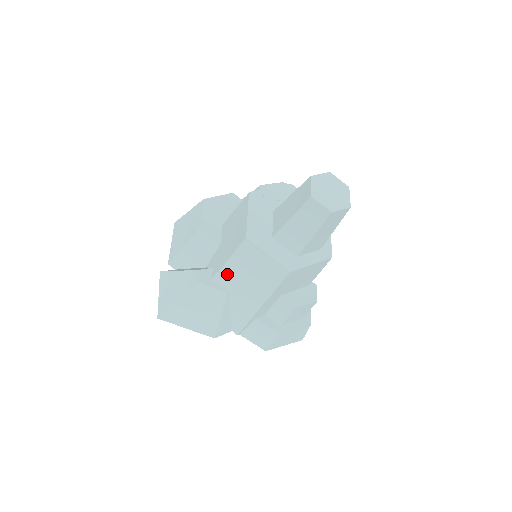
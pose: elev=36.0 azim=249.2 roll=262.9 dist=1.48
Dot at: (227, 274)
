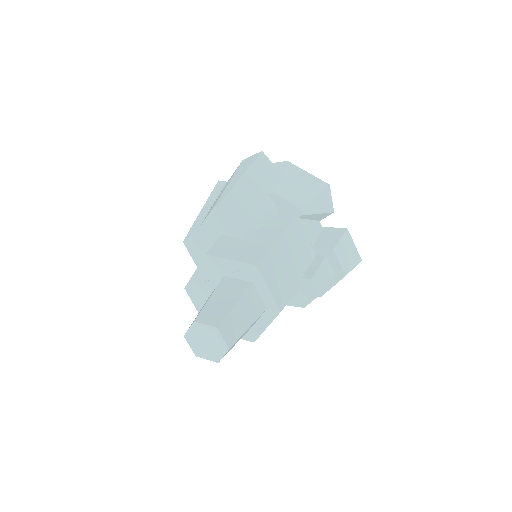
Dot at: occluded
